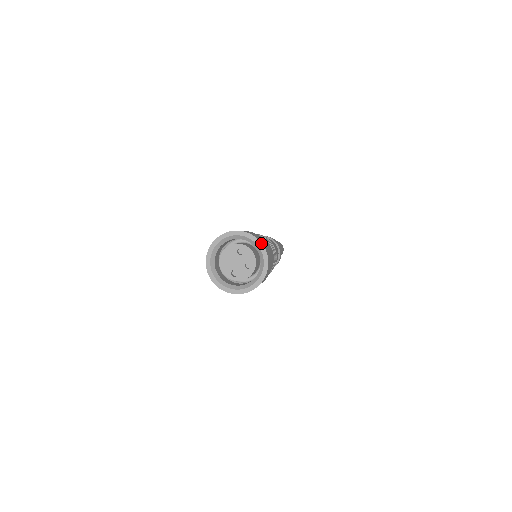
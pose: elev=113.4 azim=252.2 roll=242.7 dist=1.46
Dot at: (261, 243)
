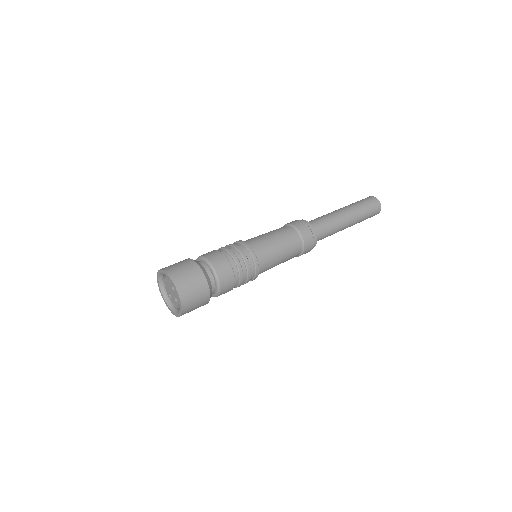
Dot at: (179, 298)
